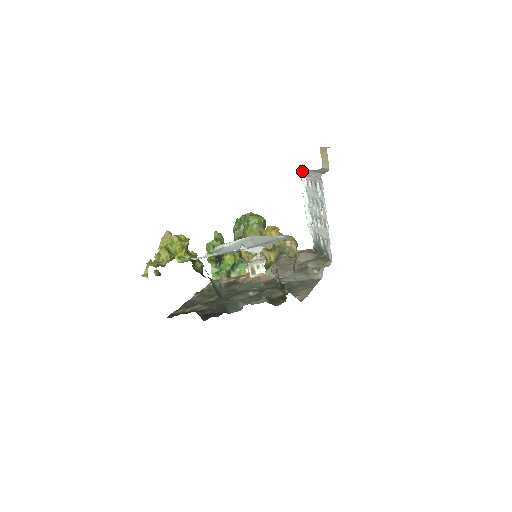
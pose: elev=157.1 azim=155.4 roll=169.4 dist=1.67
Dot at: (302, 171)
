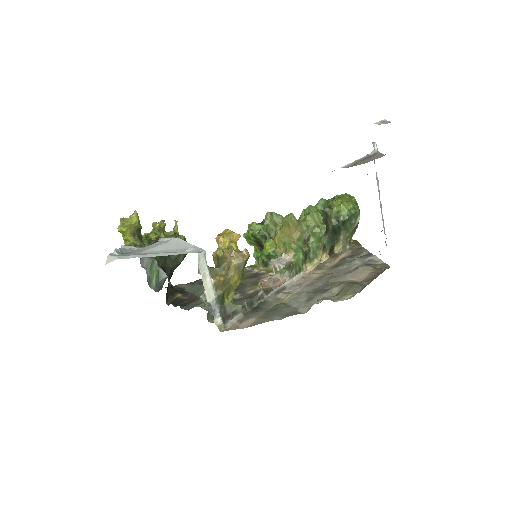
Dot at: occluded
